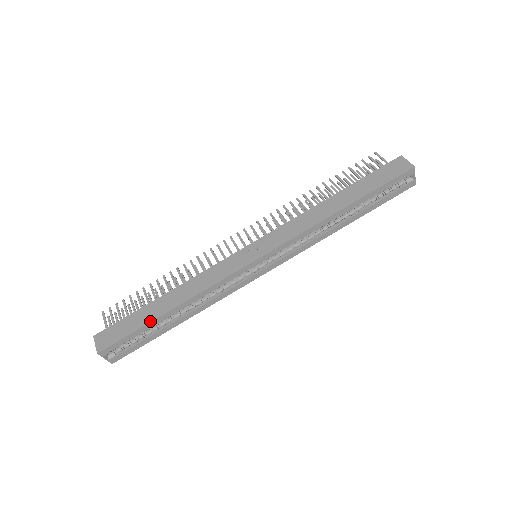
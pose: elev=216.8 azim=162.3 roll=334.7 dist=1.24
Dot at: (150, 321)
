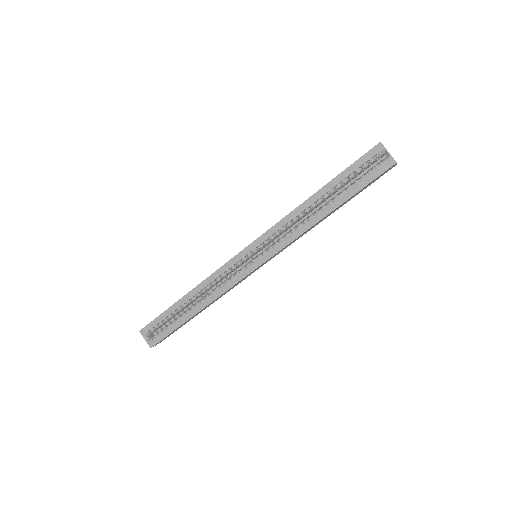
Dot at: (171, 306)
